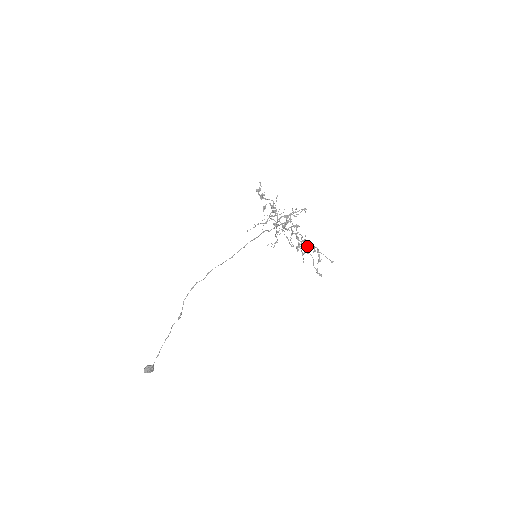
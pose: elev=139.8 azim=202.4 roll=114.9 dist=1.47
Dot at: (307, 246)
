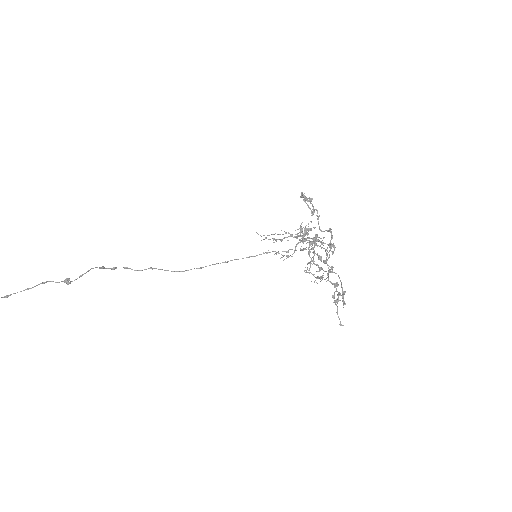
Dot at: occluded
